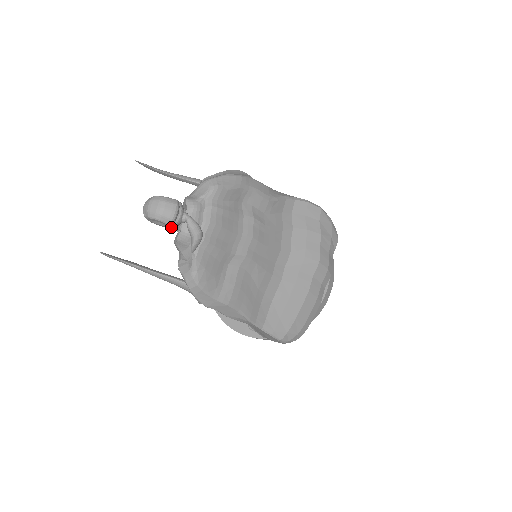
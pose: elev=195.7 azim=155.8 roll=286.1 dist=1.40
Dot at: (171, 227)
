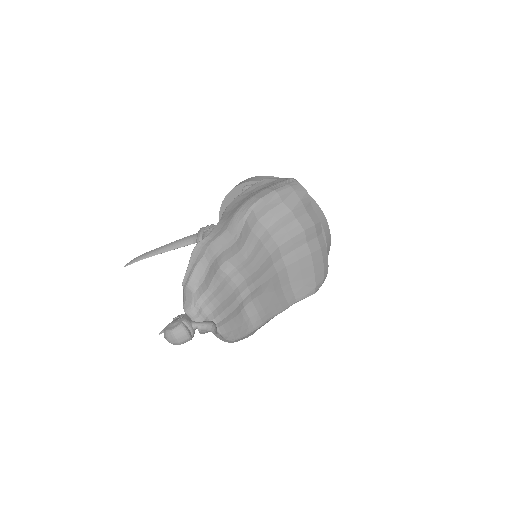
Dot at: (192, 336)
